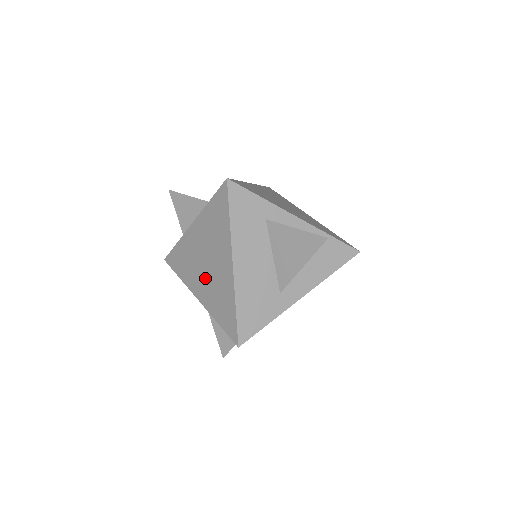
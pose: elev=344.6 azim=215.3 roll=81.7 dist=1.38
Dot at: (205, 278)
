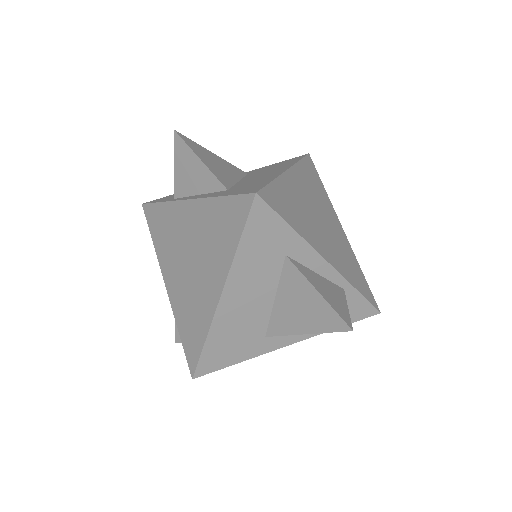
Dot at: (182, 275)
